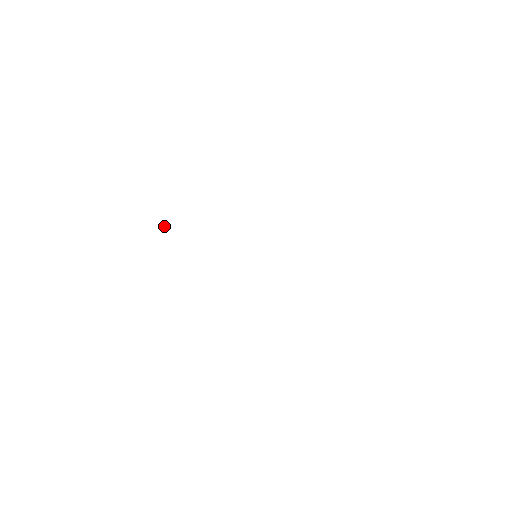
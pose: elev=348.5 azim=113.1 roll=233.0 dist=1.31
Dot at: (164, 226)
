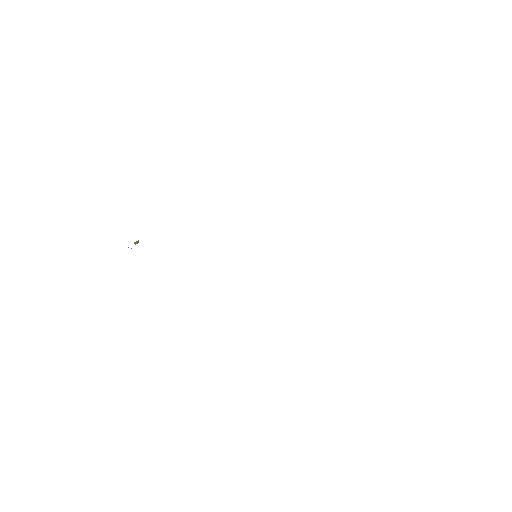
Dot at: (138, 241)
